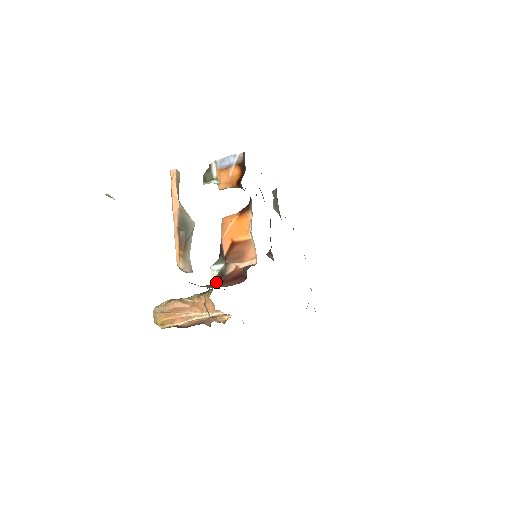
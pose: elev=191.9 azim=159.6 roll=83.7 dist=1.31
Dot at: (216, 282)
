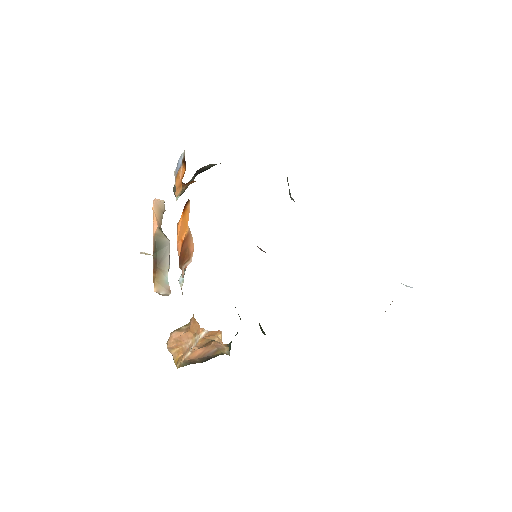
Dot at: occluded
